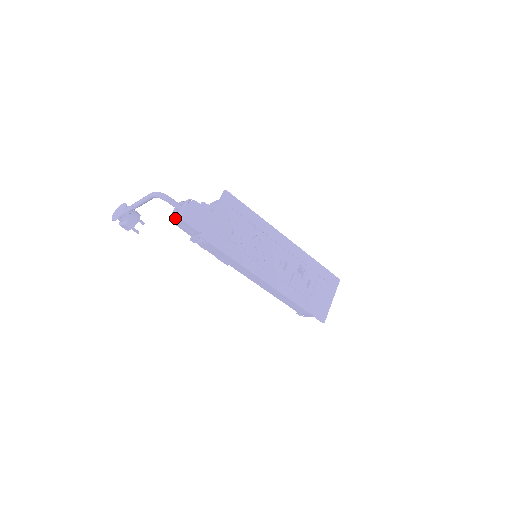
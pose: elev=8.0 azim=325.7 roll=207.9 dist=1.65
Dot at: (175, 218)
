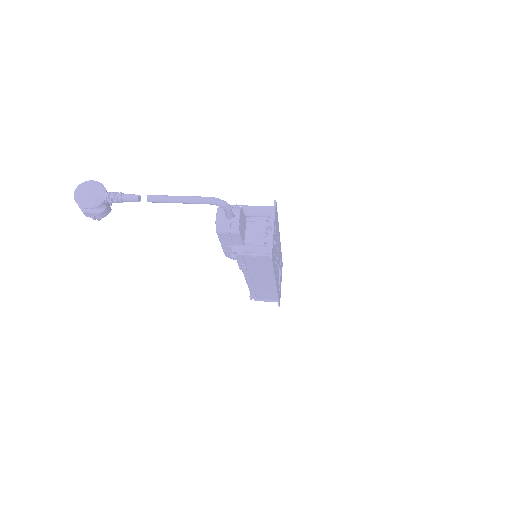
Dot at: (225, 228)
